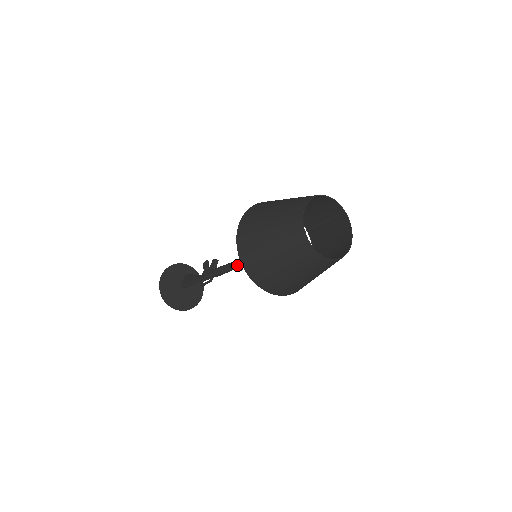
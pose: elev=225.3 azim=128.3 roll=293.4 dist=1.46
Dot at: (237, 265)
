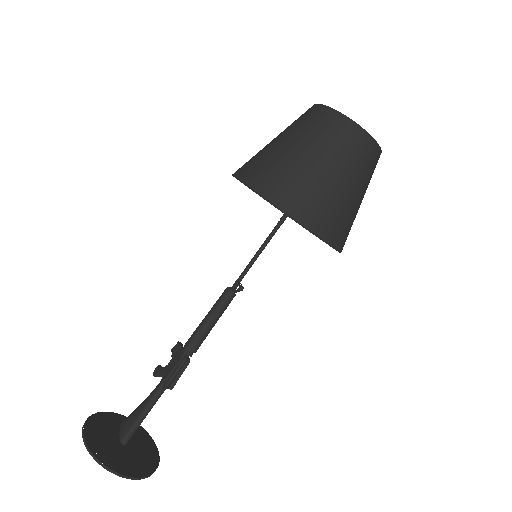
Dot at: (230, 292)
